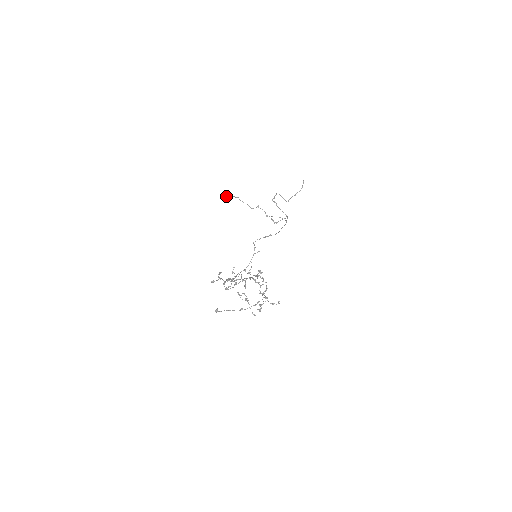
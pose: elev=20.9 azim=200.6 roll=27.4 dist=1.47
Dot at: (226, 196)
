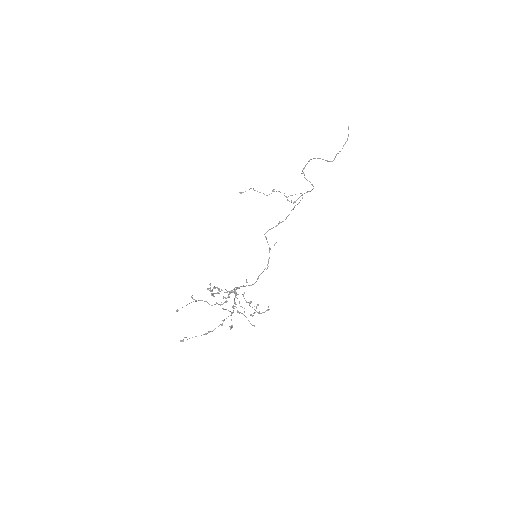
Dot at: occluded
